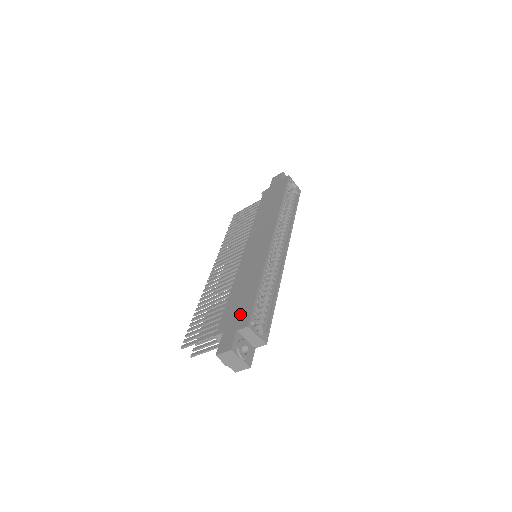
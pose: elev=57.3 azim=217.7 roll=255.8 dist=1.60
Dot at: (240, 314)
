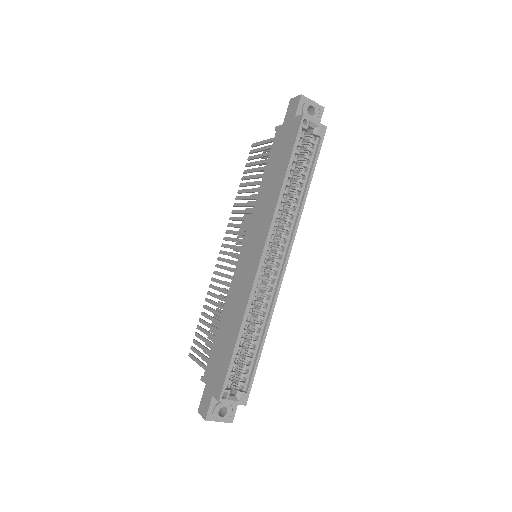
Dot at: (218, 373)
